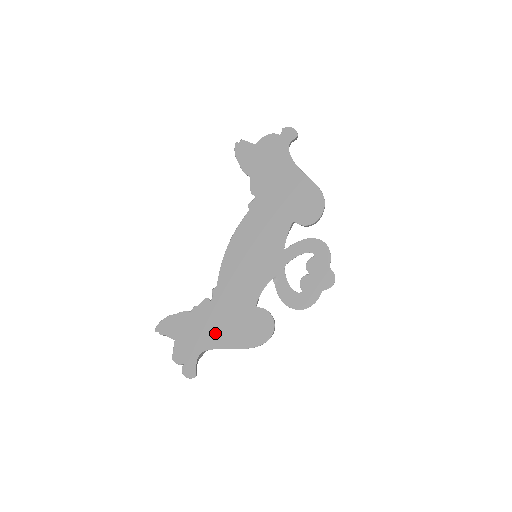
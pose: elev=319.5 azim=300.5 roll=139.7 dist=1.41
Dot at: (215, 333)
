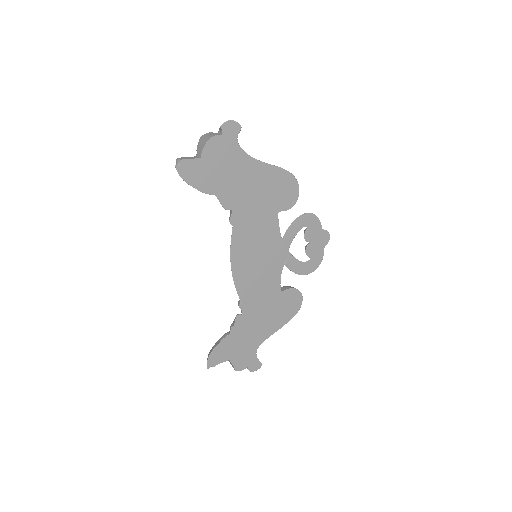
Dot at: (260, 331)
